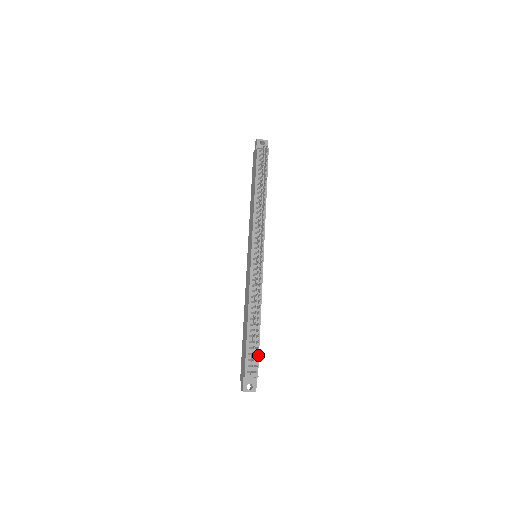
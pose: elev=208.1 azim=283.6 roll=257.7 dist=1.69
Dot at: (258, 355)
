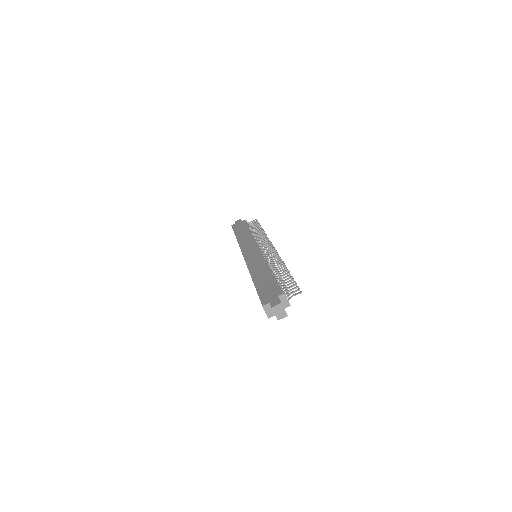
Dot at: occluded
